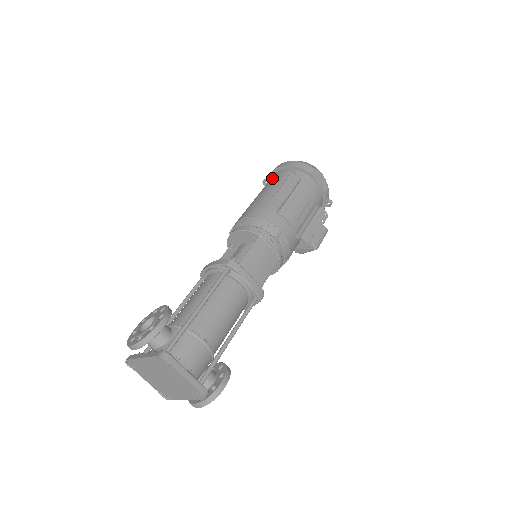
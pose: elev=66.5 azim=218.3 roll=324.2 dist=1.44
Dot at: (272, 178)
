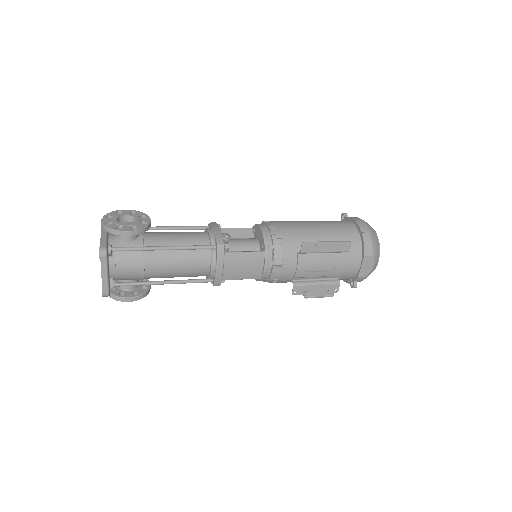
Dot at: (342, 223)
